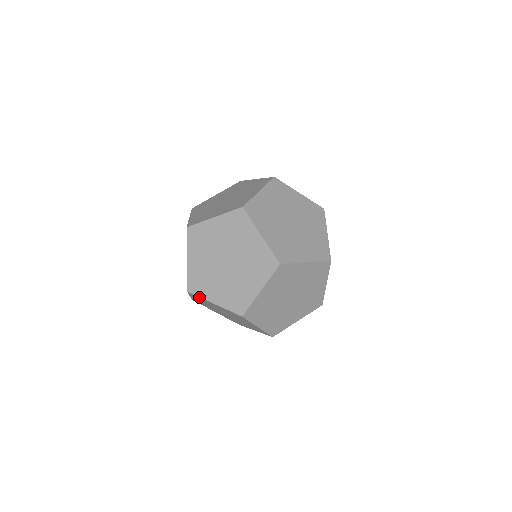
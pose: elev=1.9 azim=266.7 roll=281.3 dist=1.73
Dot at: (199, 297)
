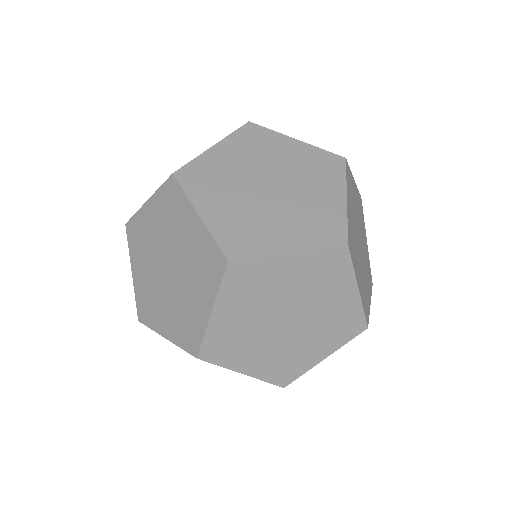
Dot at: (152, 328)
